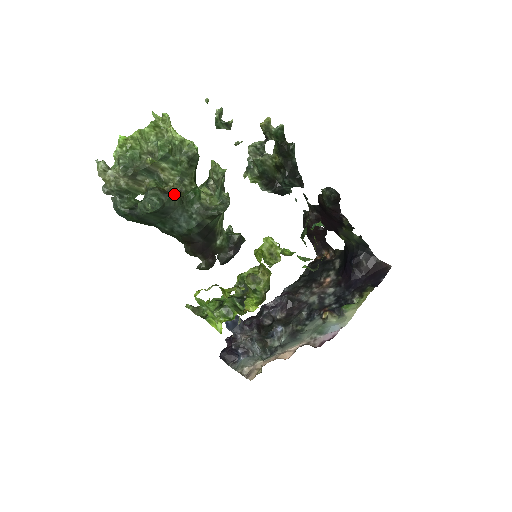
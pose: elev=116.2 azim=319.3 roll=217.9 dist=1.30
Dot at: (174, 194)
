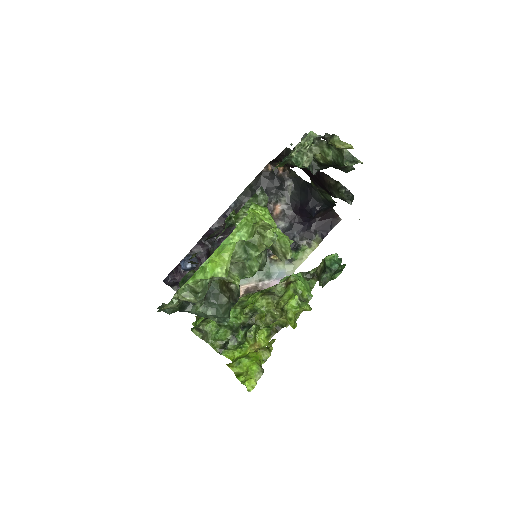
Dot at: (239, 292)
